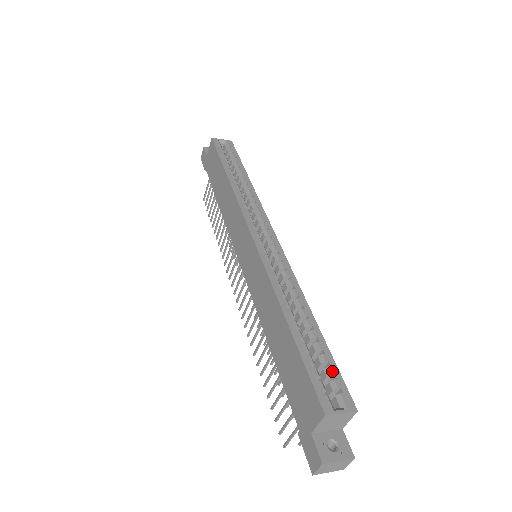
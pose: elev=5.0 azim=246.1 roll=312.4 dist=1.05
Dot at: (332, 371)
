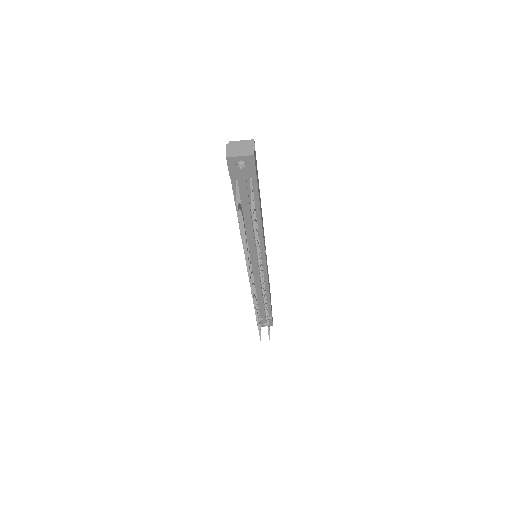
Dot at: occluded
